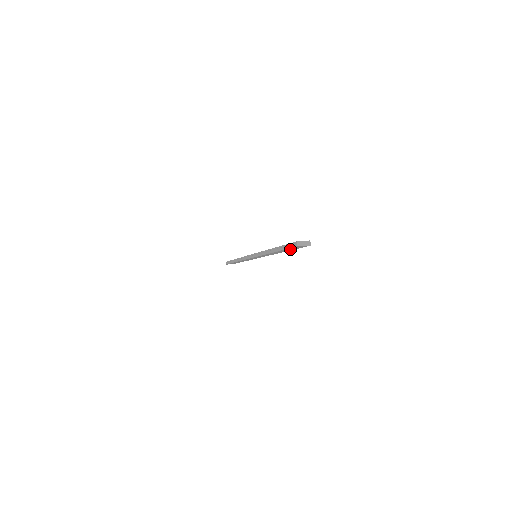
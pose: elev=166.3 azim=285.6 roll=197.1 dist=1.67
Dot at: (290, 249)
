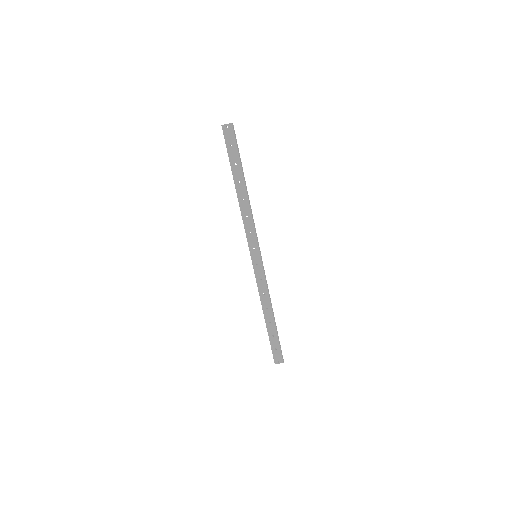
Dot at: (235, 158)
